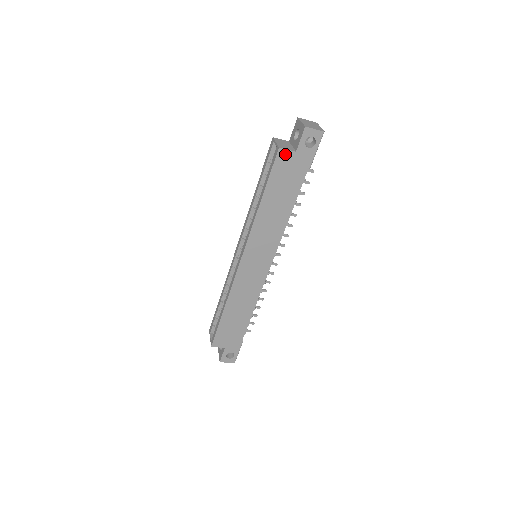
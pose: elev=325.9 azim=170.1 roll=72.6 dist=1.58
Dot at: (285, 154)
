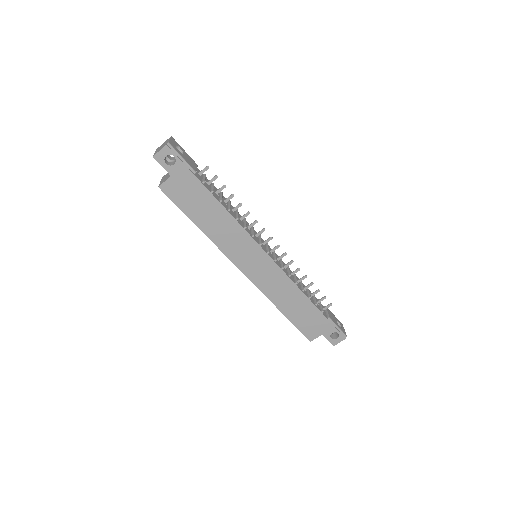
Dot at: (167, 186)
